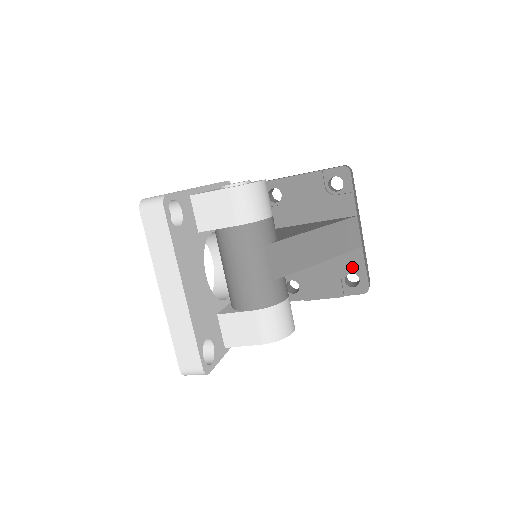
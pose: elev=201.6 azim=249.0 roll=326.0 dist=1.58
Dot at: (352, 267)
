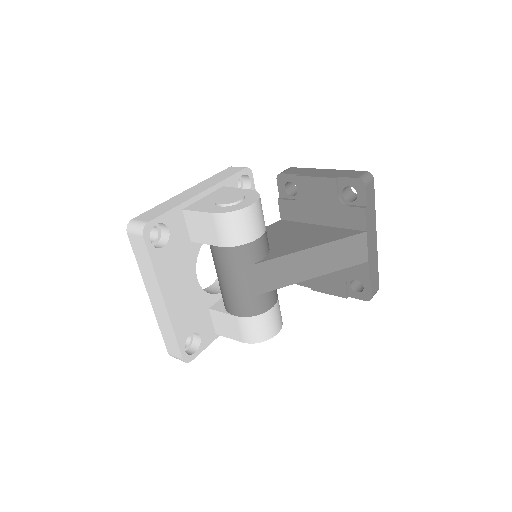
Dot at: (357, 276)
